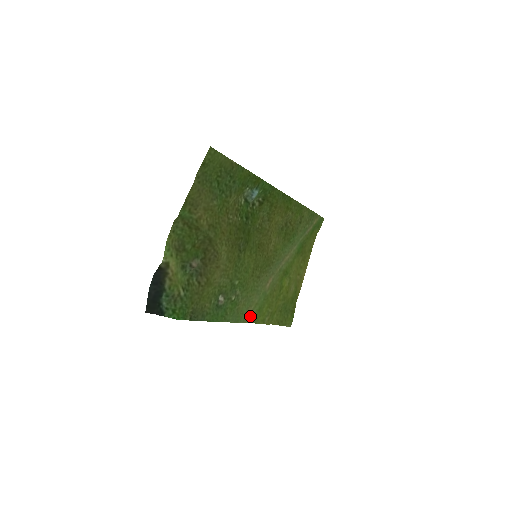
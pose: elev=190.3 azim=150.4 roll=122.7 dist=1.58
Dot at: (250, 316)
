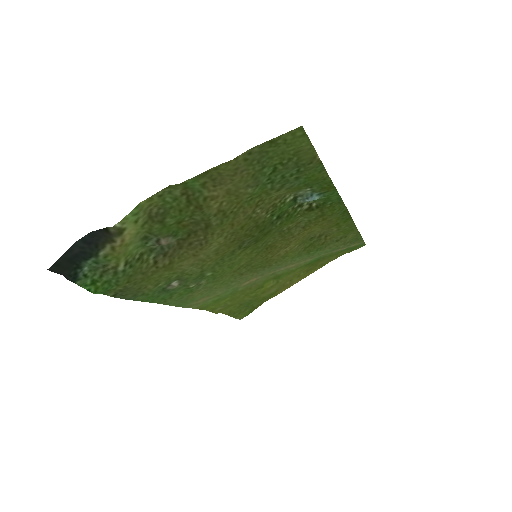
Dot at: (200, 303)
